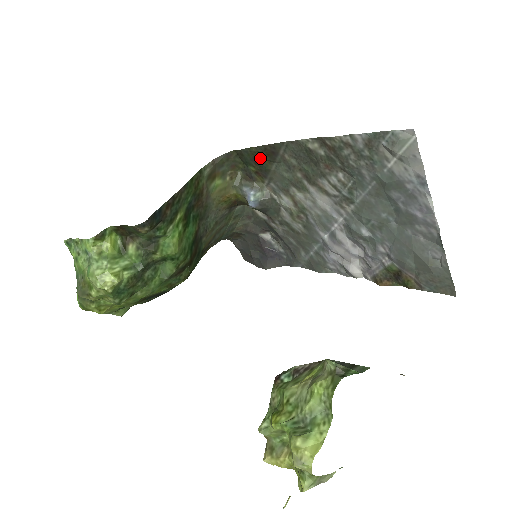
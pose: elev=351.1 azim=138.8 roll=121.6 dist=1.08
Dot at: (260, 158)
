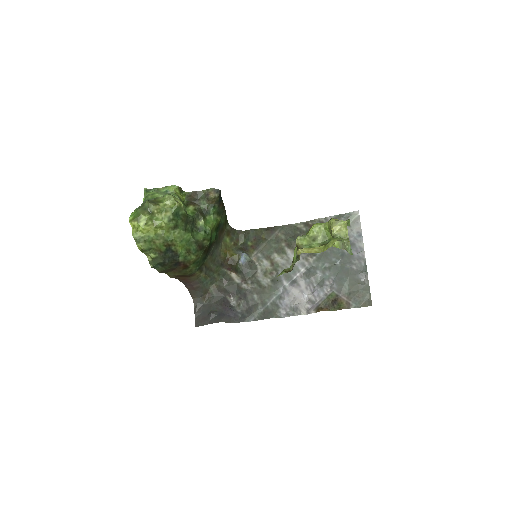
Dot at: (260, 236)
